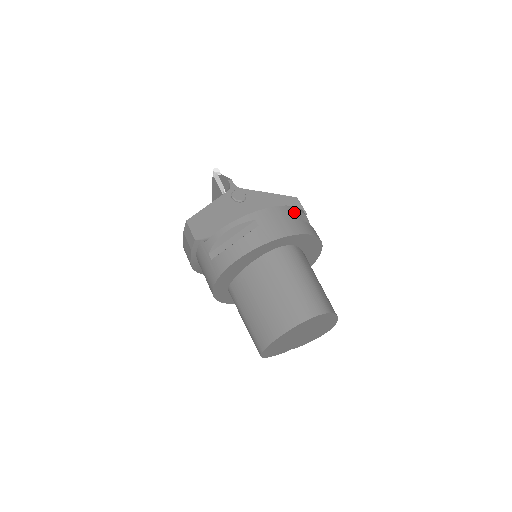
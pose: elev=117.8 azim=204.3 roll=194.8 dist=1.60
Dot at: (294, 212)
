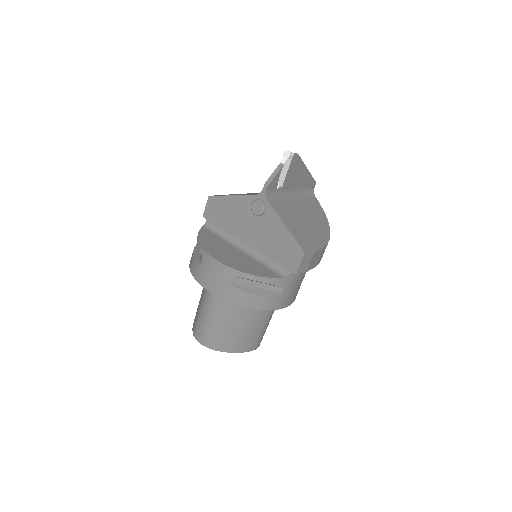
Dot at: (238, 277)
